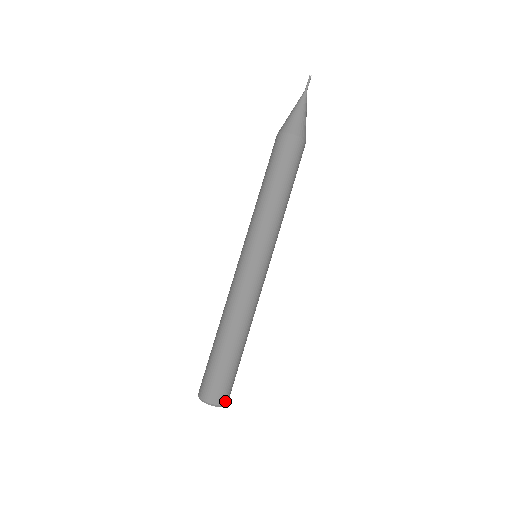
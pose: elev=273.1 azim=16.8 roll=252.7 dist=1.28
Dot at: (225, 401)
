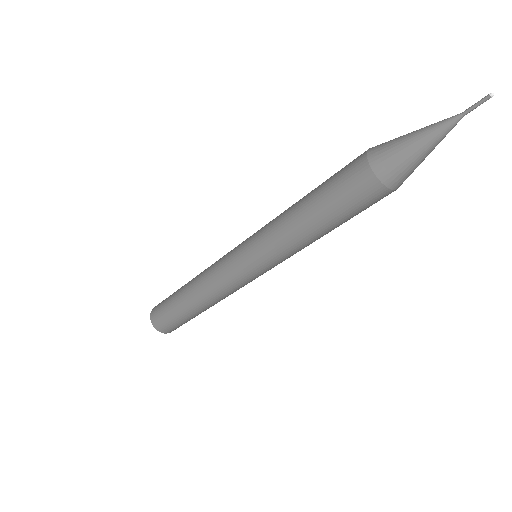
Dot at: (167, 332)
